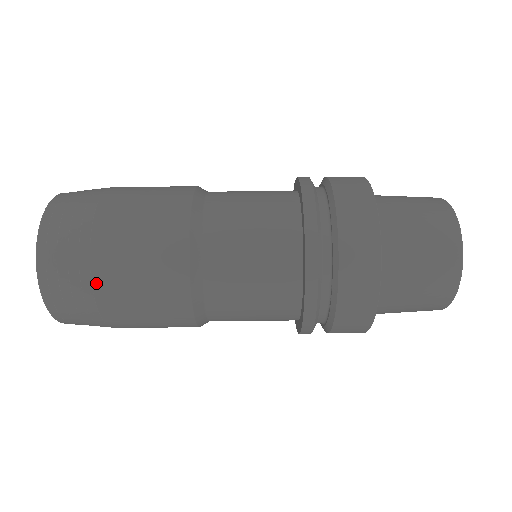
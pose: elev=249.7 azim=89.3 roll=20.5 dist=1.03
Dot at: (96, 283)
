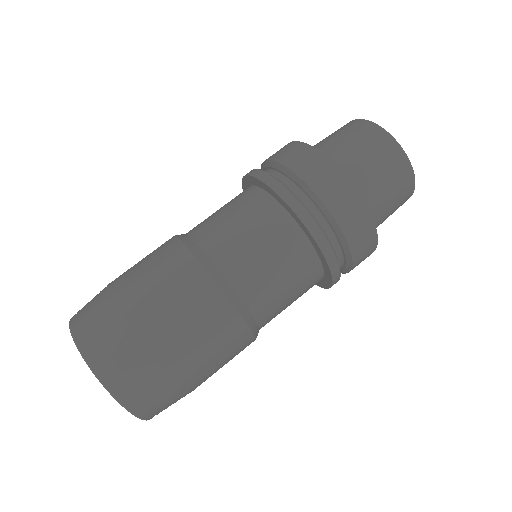
Dot at: (111, 287)
